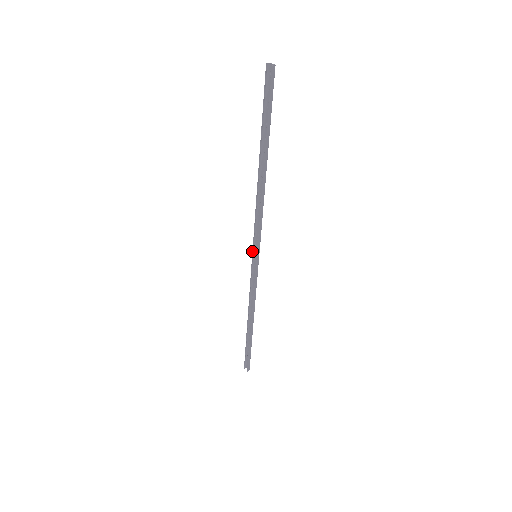
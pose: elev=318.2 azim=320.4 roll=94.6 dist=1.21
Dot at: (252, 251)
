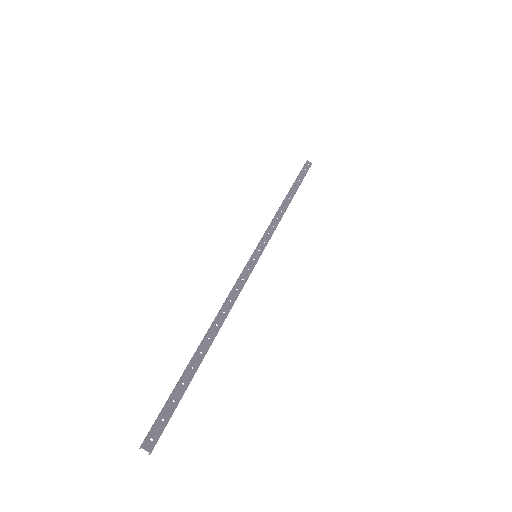
Dot at: (249, 259)
